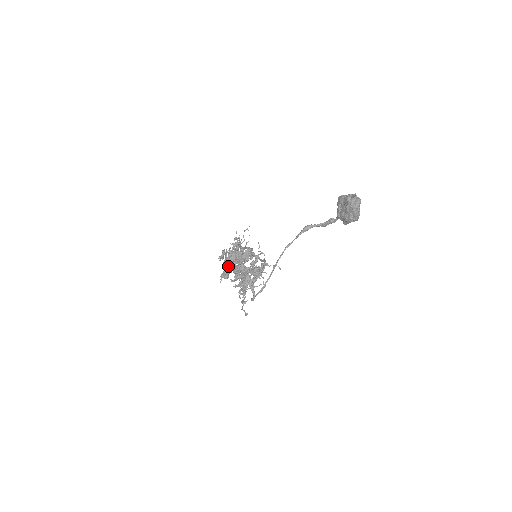
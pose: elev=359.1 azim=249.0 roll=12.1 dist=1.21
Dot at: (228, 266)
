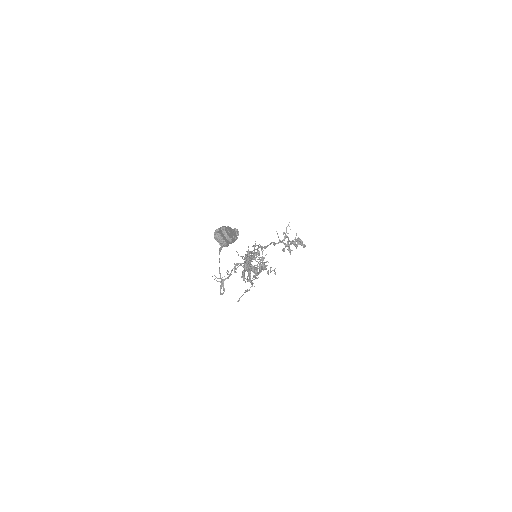
Dot at: (257, 261)
